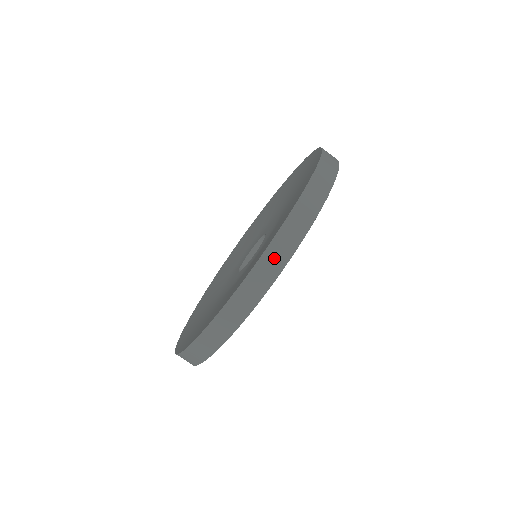
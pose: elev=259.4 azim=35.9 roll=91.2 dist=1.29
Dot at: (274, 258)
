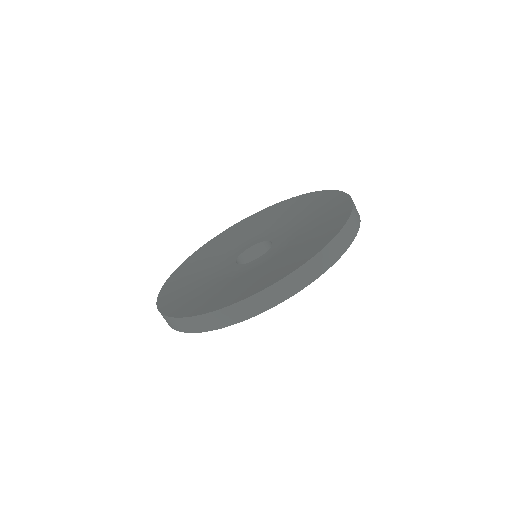
Dot at: (274, 294)
